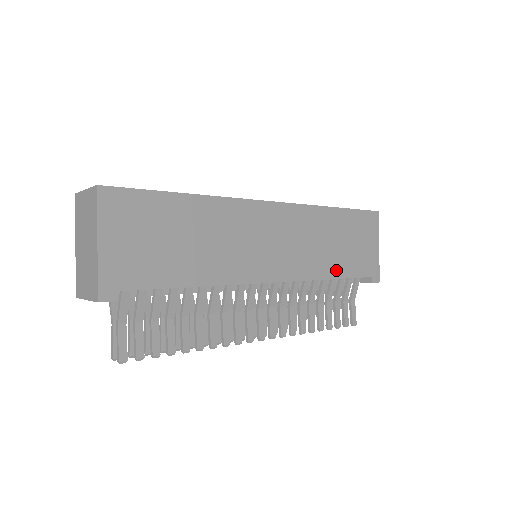
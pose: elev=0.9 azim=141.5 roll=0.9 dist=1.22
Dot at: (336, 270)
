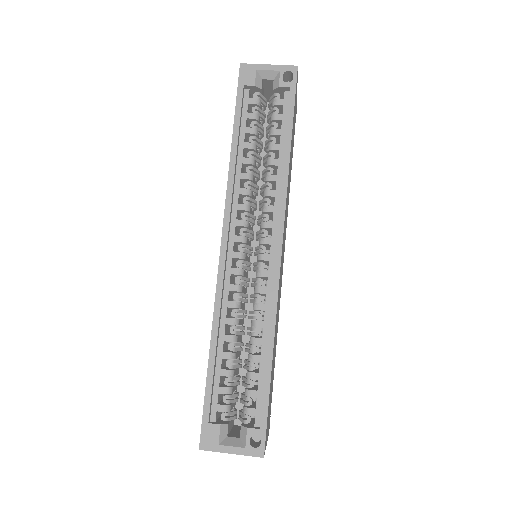
Dot at: occluded
